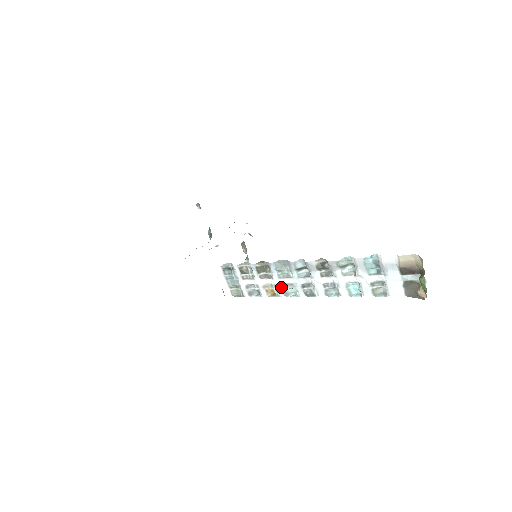
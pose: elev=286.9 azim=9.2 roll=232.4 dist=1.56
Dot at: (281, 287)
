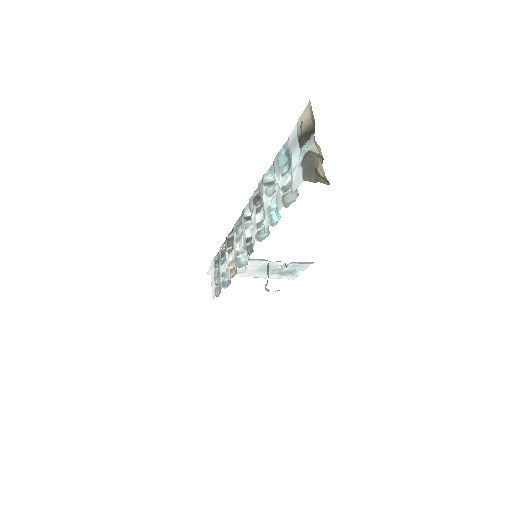
Dot at: (236, 255)
